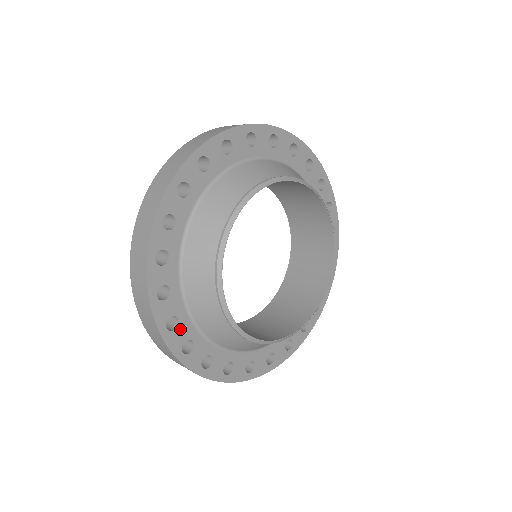
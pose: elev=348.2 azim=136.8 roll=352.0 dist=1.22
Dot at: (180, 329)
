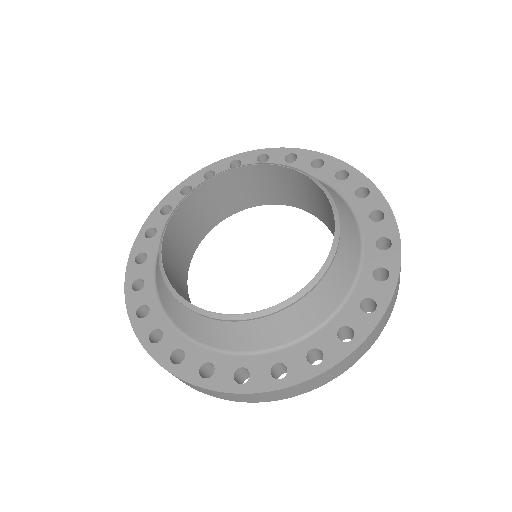
Dot at: (219, 369)
